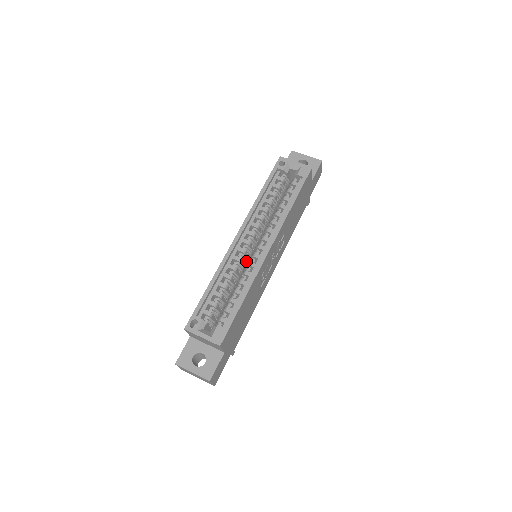
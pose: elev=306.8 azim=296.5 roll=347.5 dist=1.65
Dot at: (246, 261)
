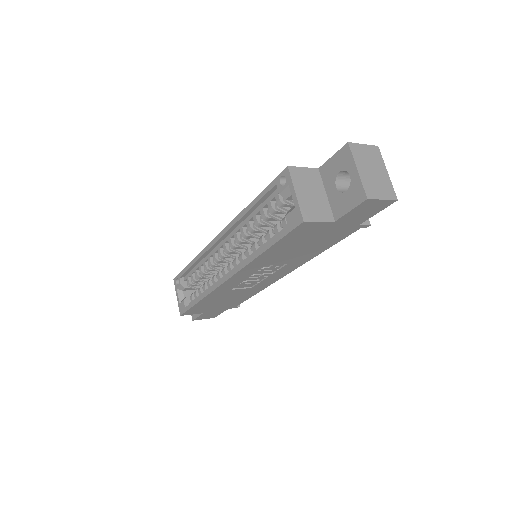
Dot at: (229, 262)
